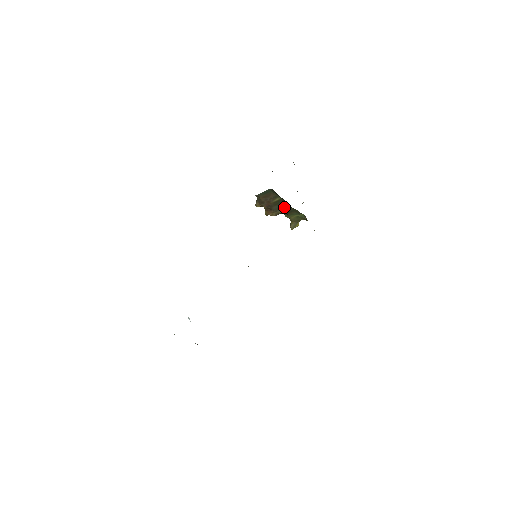
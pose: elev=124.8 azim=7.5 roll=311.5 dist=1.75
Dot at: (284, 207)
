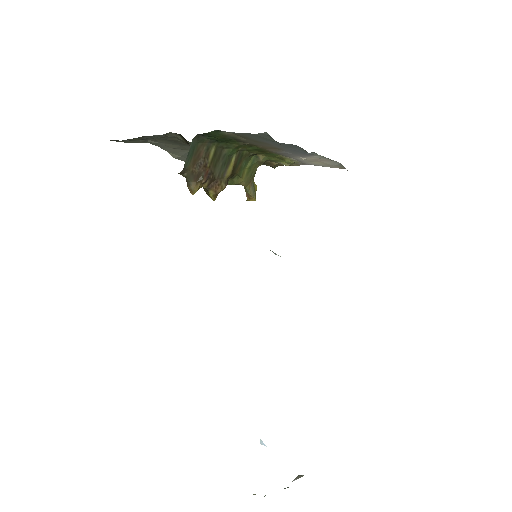
Dot at: (227, 160)
